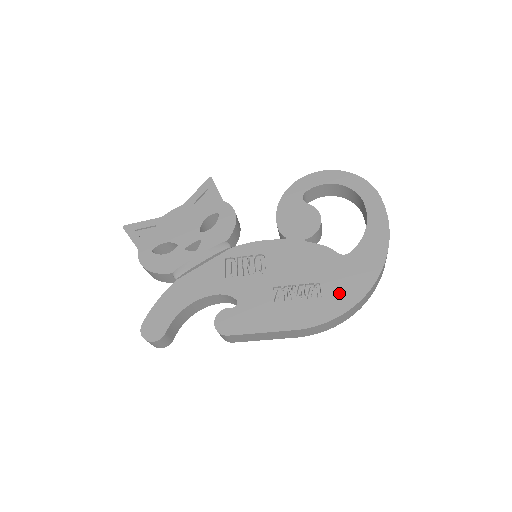
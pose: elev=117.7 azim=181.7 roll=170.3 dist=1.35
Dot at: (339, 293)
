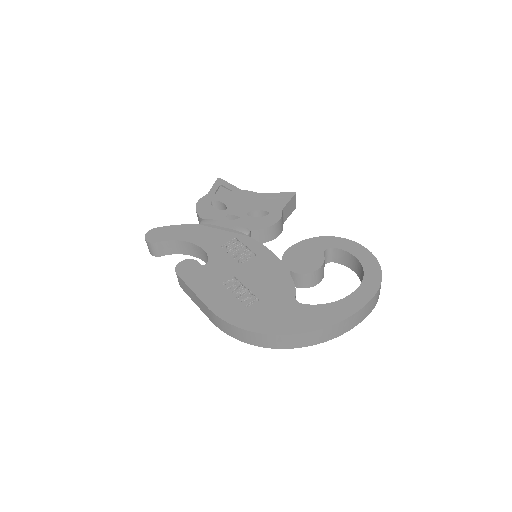
Dot at: (260, 317)
